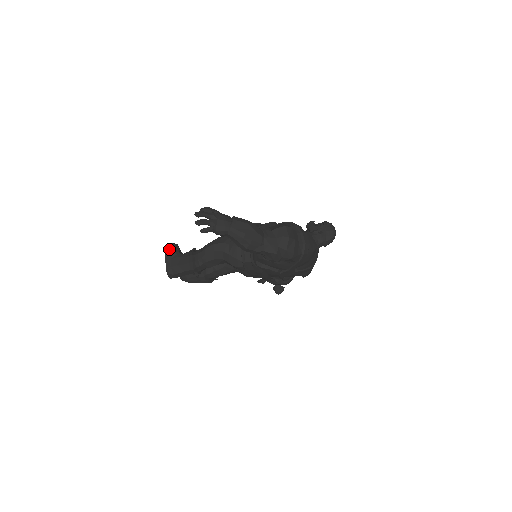
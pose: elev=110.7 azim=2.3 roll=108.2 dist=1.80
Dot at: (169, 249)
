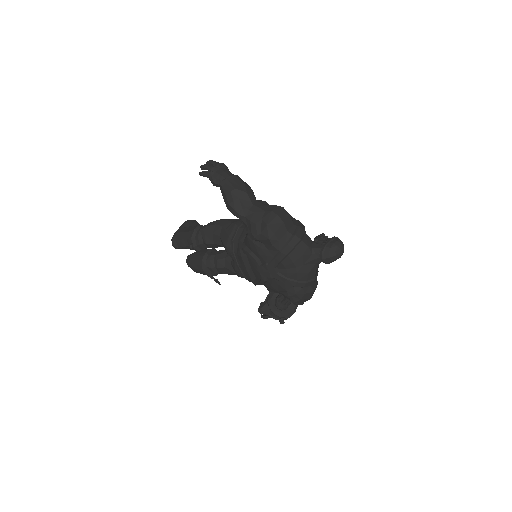
Dot at: (189, 221)
